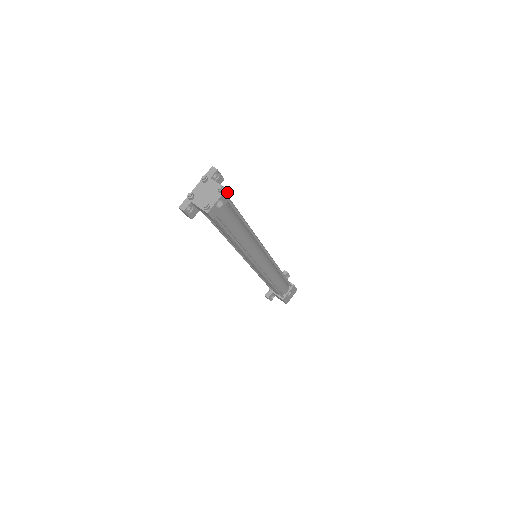
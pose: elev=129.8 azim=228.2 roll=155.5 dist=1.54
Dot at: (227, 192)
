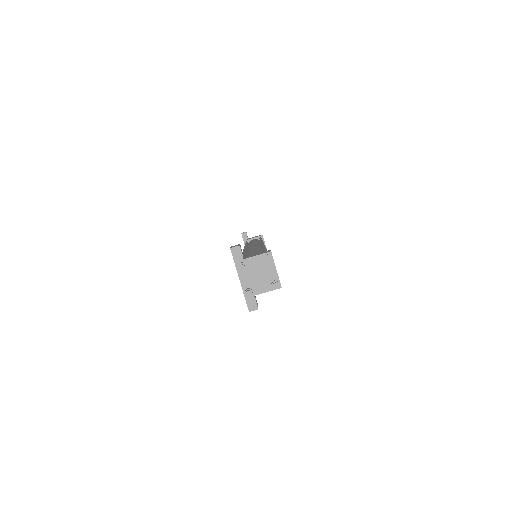
Dot at: (271, 253)
